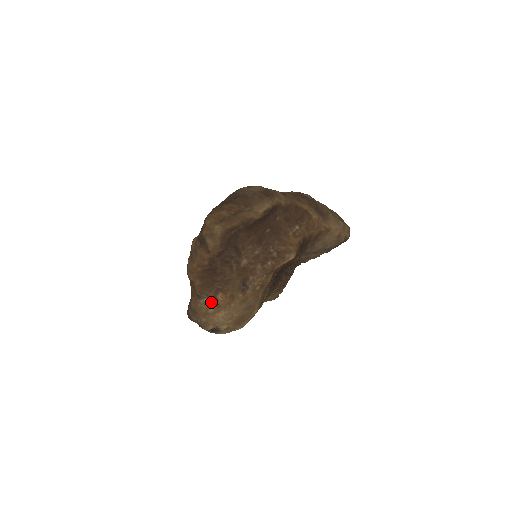
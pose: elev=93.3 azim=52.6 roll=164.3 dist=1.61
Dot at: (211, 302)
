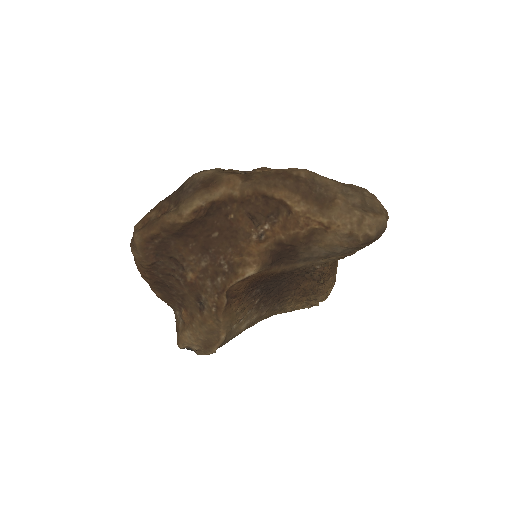
Dot at: (179, 317)
